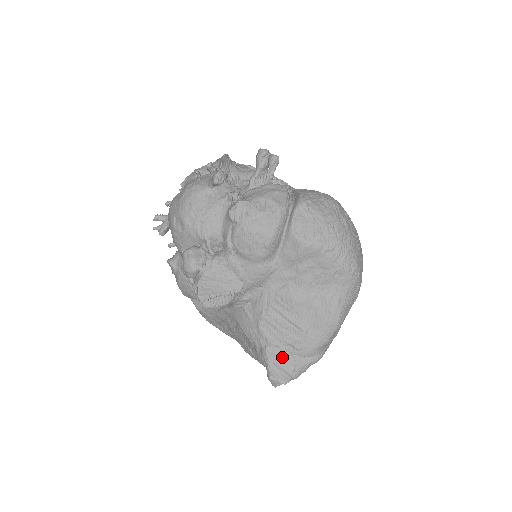
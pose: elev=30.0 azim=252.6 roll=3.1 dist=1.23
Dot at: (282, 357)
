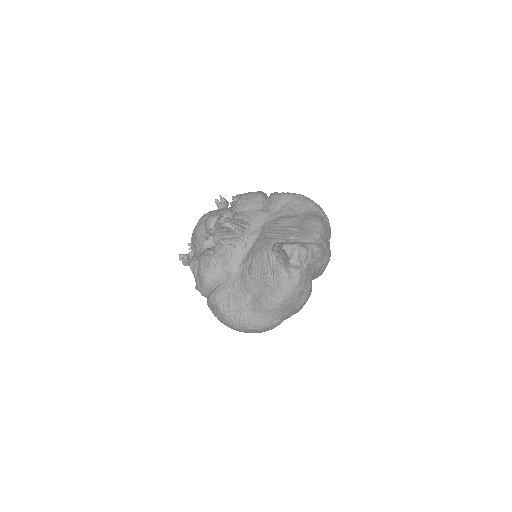
Dot at: (289, 243)
